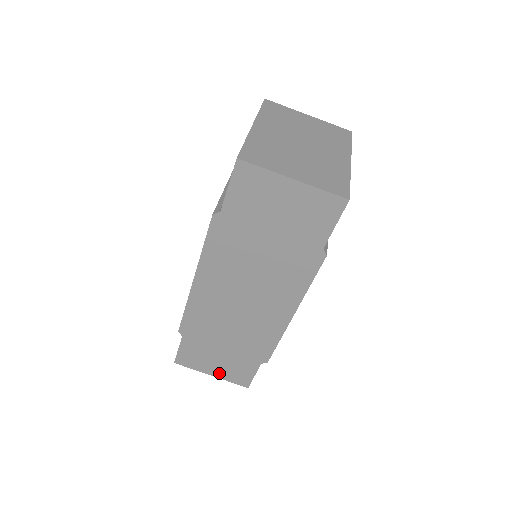
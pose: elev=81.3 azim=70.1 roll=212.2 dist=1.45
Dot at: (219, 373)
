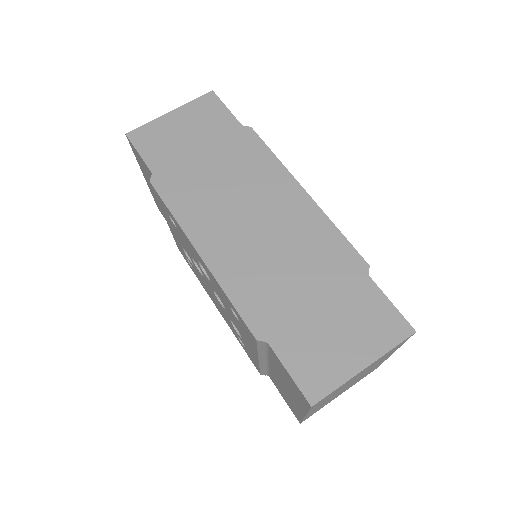
Dot at: (365, 351)
